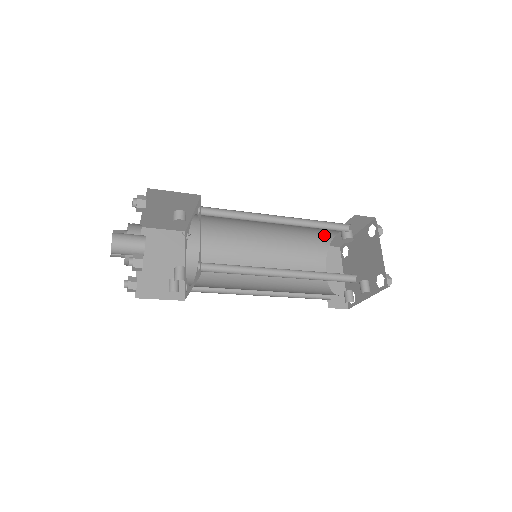
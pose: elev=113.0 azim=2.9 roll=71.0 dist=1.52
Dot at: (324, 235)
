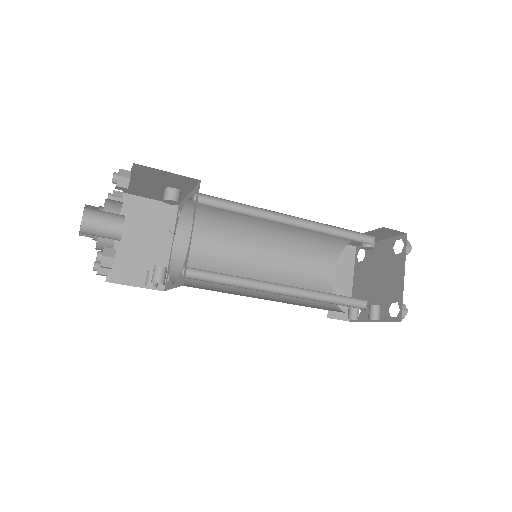
Dot at: occluded
